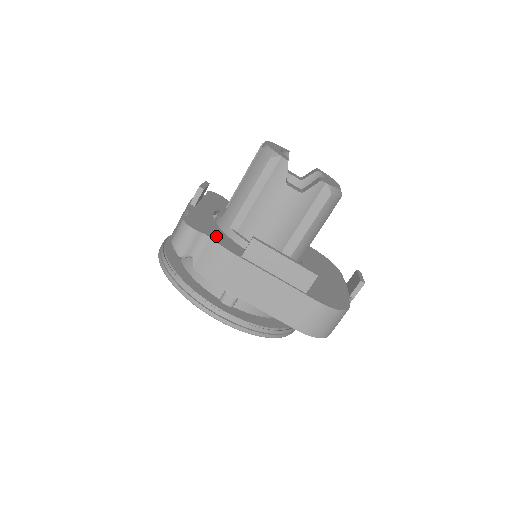
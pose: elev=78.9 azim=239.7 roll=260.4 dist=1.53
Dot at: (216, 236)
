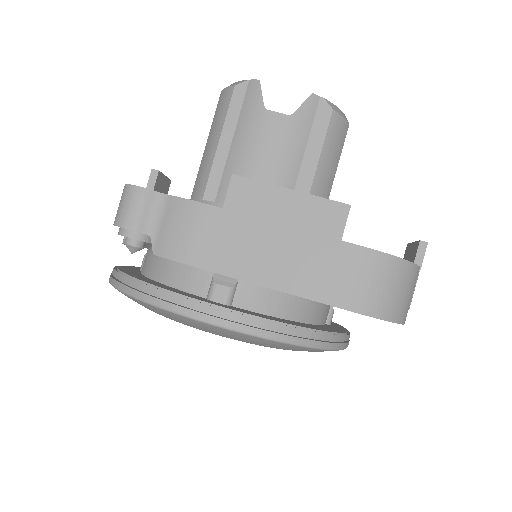
Dot at: occluded
